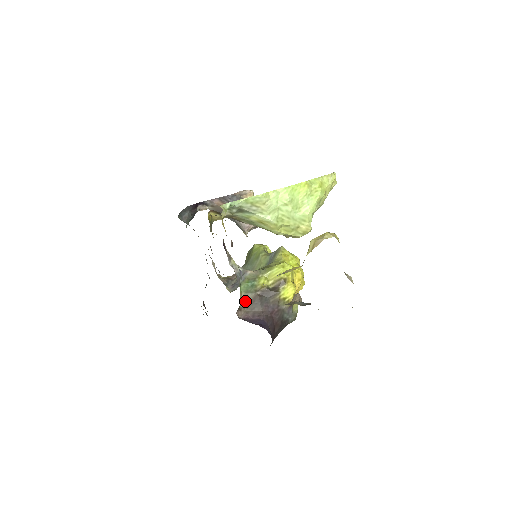
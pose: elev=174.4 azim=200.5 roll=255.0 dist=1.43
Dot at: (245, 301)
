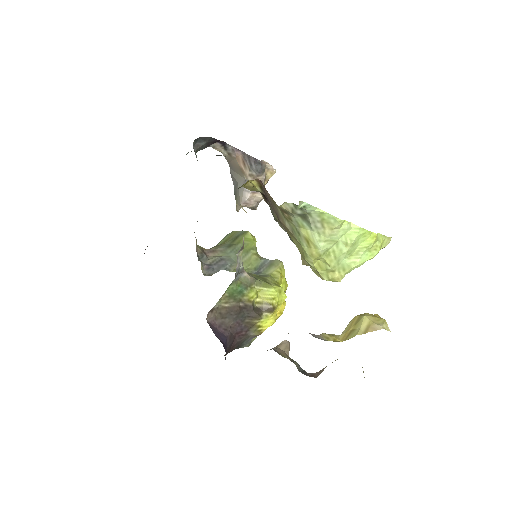
Dot at: (222, 304)
